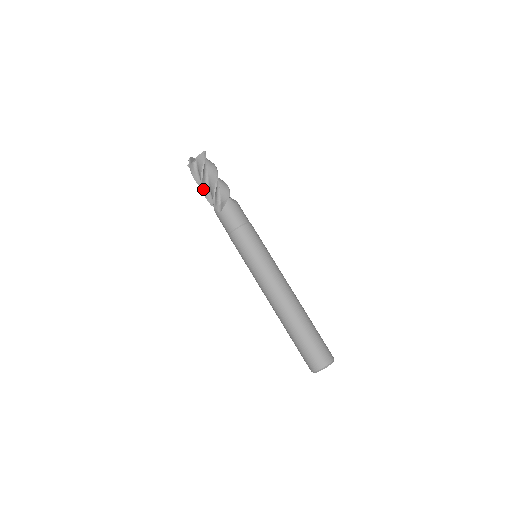
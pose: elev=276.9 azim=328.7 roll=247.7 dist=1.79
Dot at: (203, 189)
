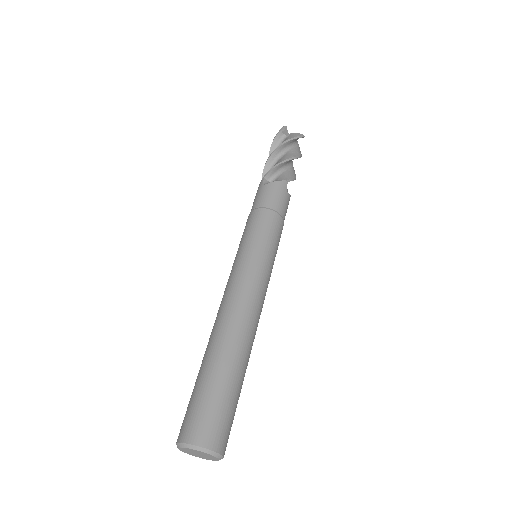
Dot at: (269, 158)
